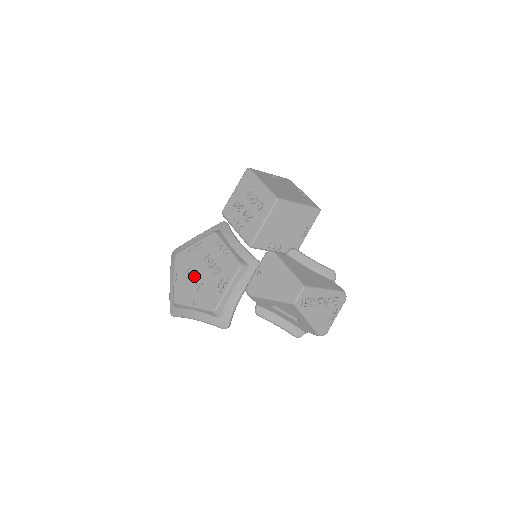
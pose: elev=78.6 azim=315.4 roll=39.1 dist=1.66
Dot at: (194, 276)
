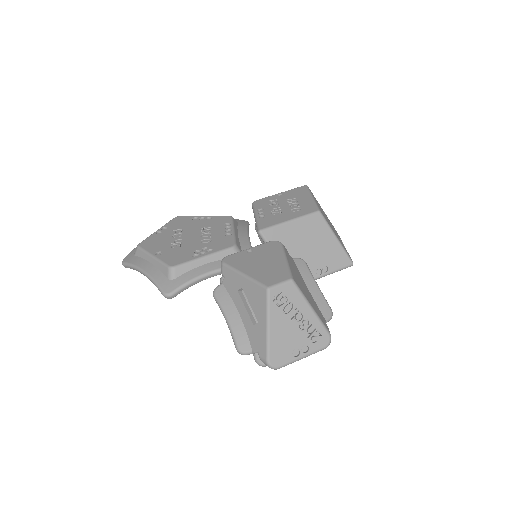
Dot at: (179, 236)
